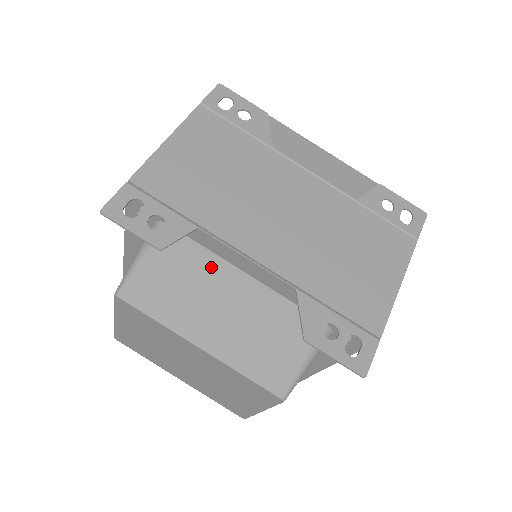
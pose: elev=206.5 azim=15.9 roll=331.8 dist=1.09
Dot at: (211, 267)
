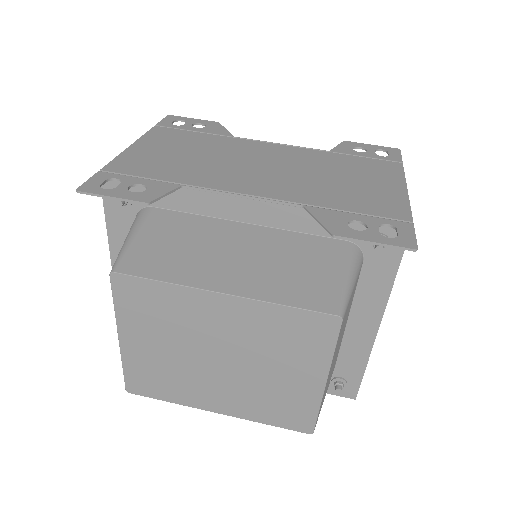
Dot at: (208, 227)
